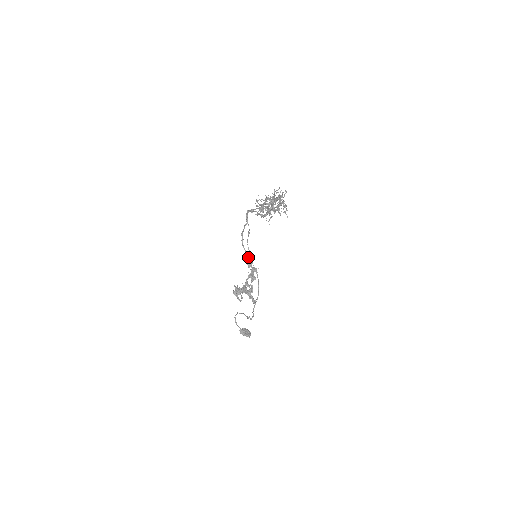
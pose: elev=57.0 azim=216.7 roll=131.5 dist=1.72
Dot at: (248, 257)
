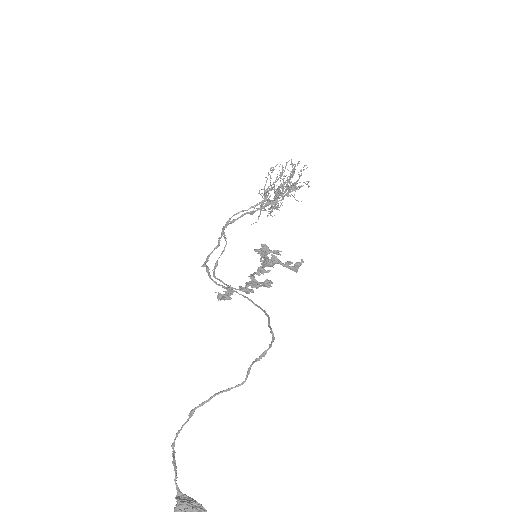
Dot at: (223, 286)
